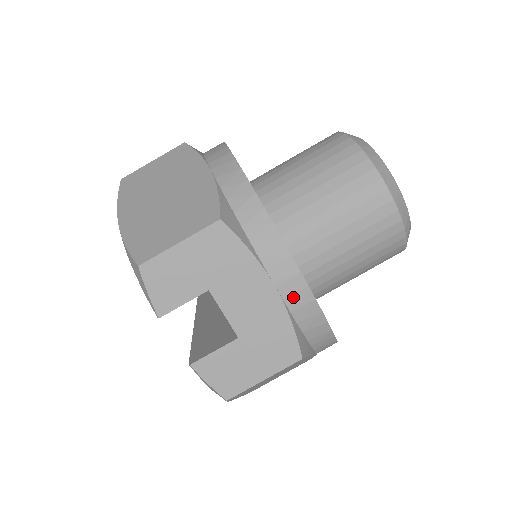
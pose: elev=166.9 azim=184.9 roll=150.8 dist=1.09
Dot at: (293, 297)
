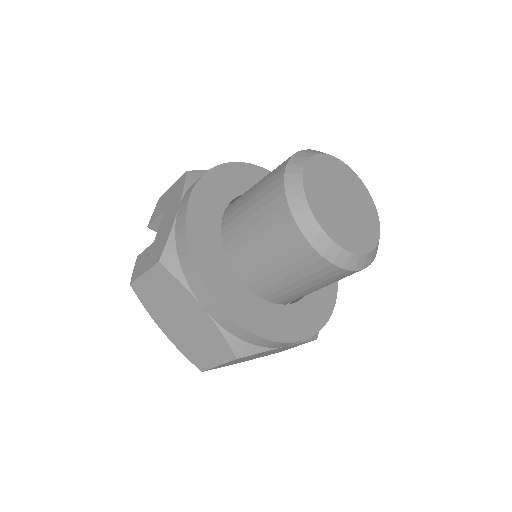
Dot at: (180, 217)
